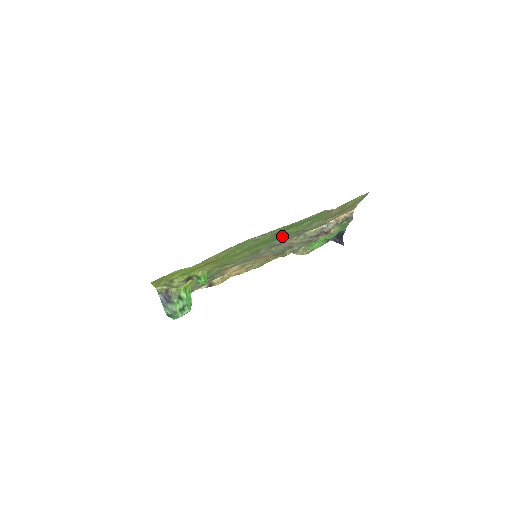
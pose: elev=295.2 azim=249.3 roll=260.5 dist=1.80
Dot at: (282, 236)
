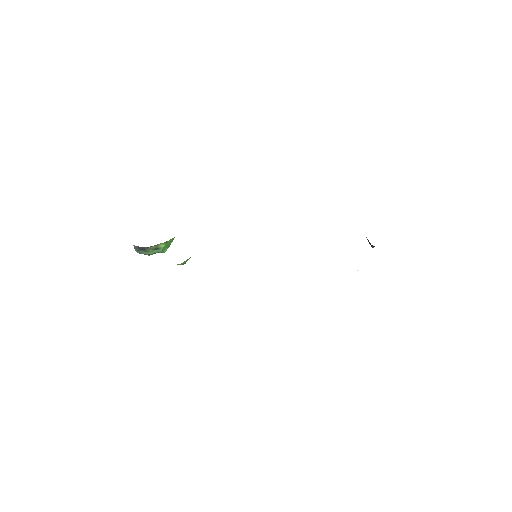
Dot at: occluded
